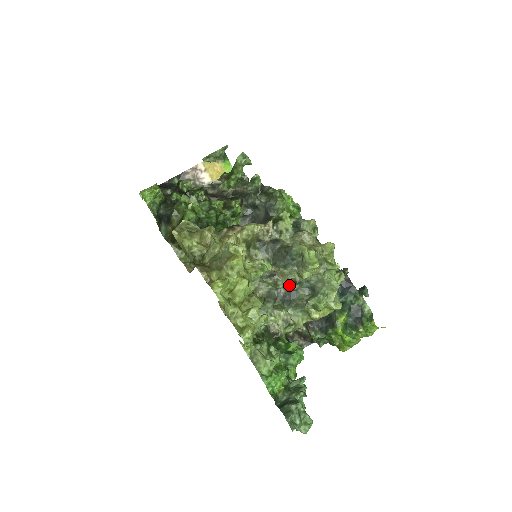
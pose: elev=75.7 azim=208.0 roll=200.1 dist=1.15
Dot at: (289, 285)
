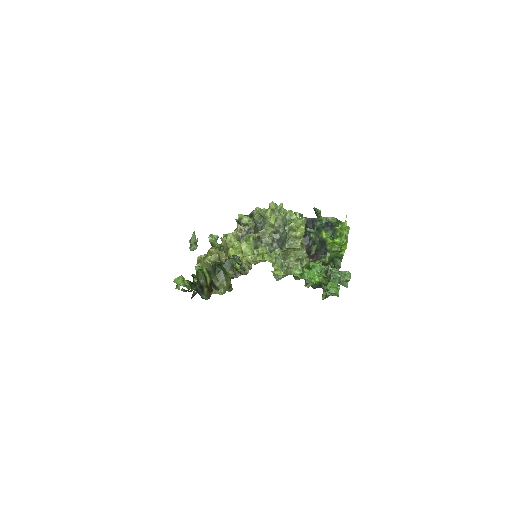
Dot at: (274, 238)
